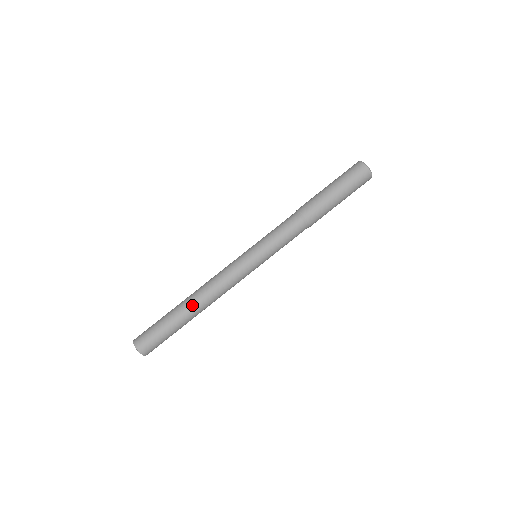
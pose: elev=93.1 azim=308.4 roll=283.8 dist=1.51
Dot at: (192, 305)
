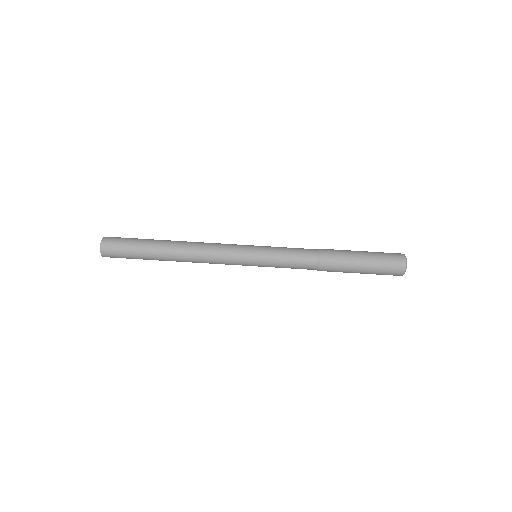
Dot at: (173, 245)
